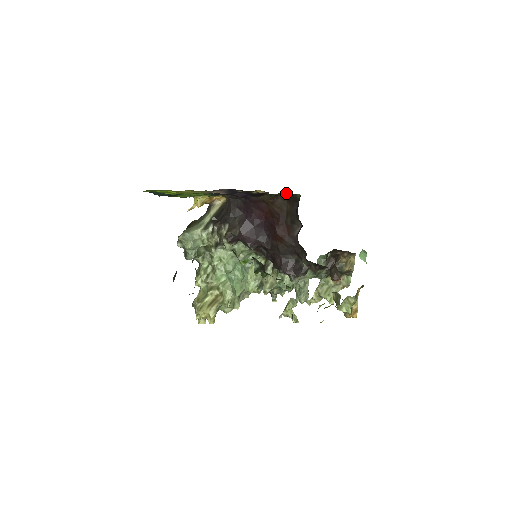
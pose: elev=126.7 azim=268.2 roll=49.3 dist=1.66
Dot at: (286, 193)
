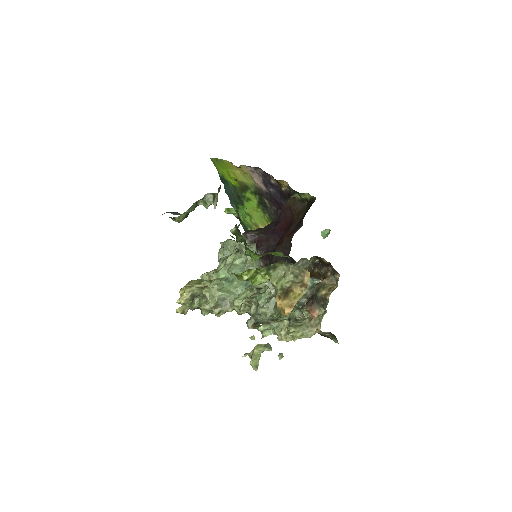
Dot at: (307, 197)
